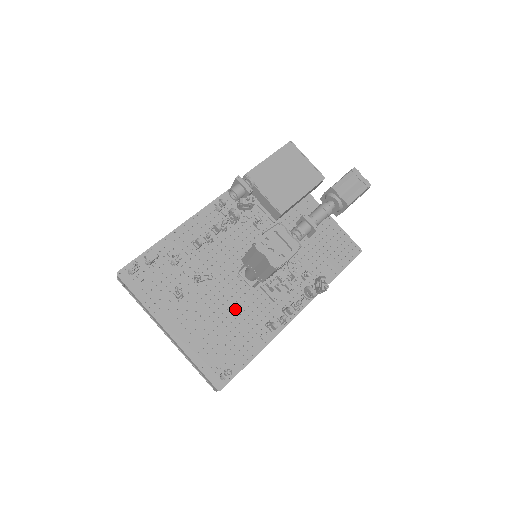
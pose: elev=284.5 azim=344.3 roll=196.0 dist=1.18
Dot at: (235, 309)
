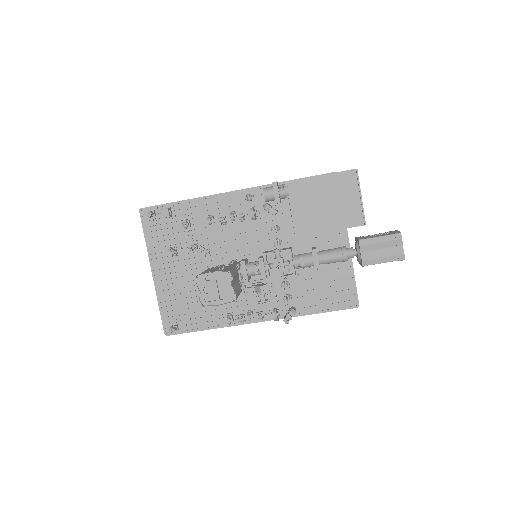
Dot at: occluded
